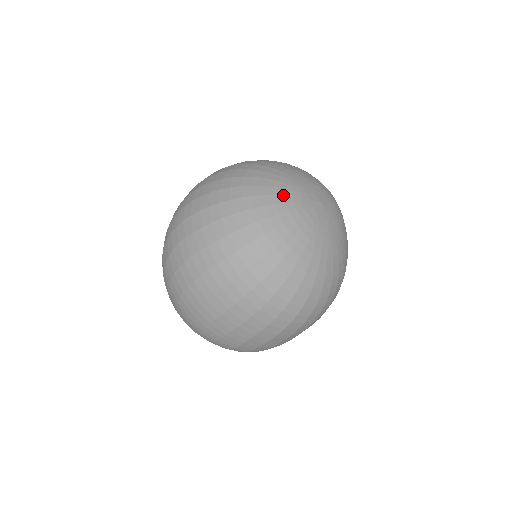
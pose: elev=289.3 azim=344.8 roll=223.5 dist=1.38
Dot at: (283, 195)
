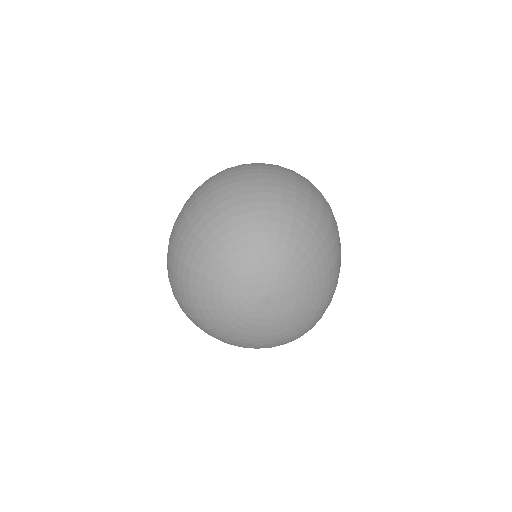
Dot at: (228, 315)
